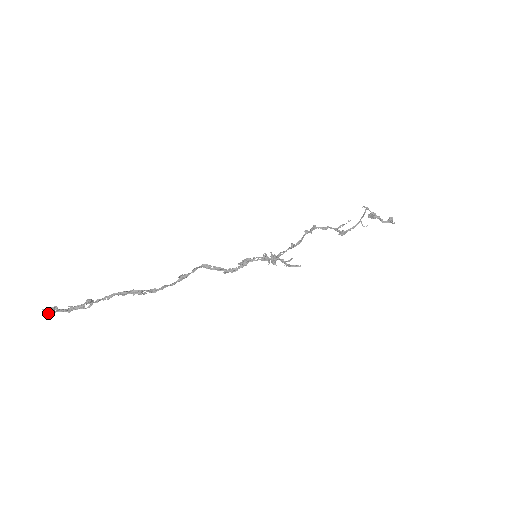
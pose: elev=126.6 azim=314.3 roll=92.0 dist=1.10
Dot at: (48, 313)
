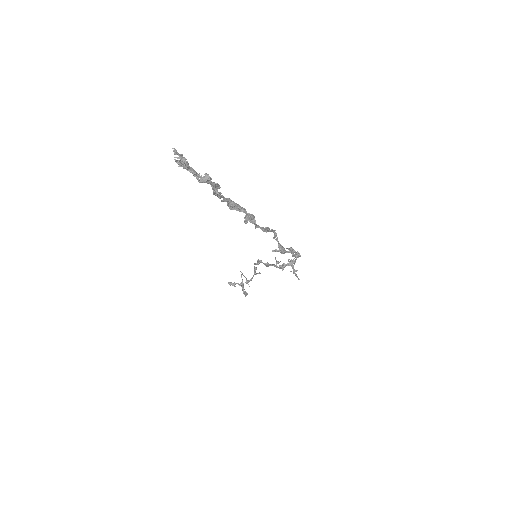
Dot at: (182, 160)
